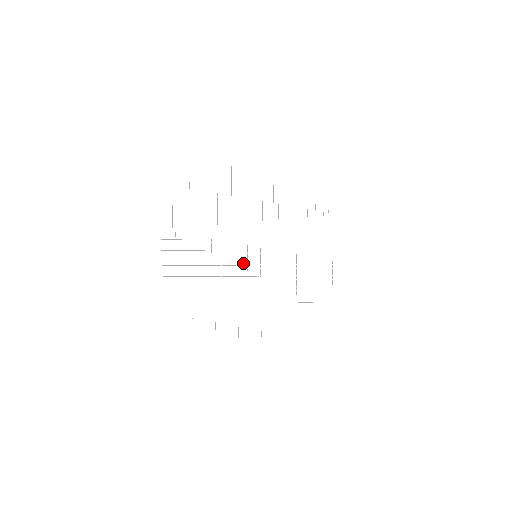
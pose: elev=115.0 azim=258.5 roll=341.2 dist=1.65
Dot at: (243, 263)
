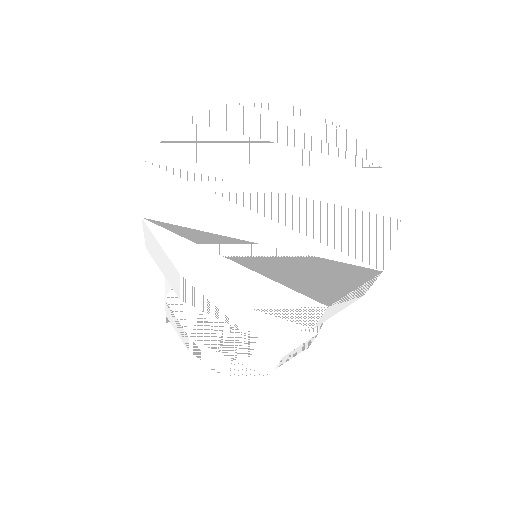
Dot at: (265, 210)
